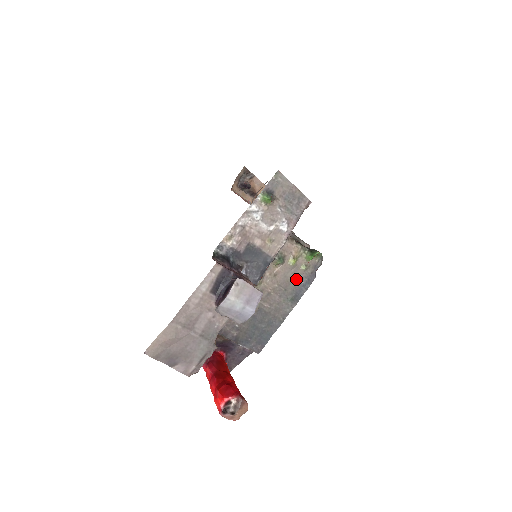
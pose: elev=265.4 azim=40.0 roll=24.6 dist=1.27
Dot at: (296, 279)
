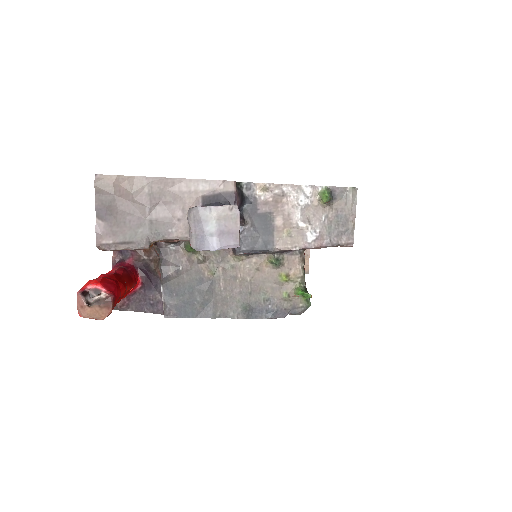
Dot at: (268, 296)
